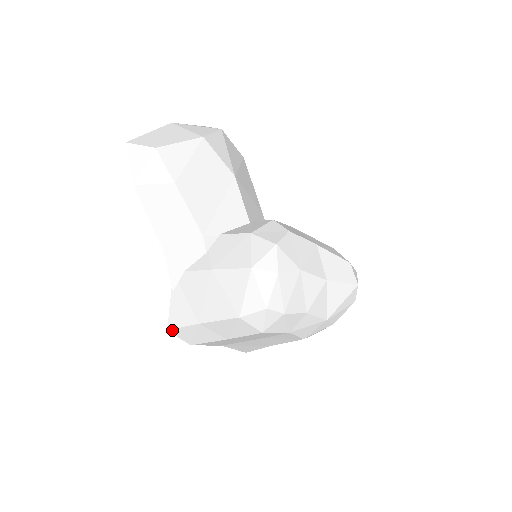
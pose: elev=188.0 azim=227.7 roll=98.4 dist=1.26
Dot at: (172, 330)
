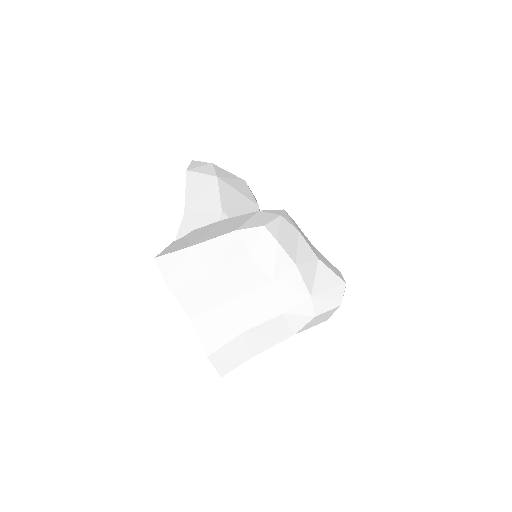
Dot at: (159, 258)
